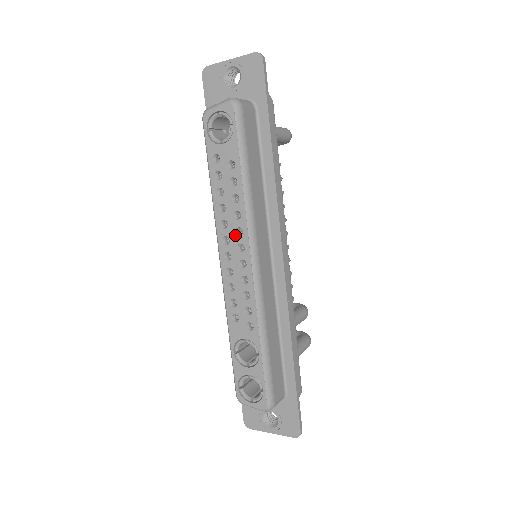
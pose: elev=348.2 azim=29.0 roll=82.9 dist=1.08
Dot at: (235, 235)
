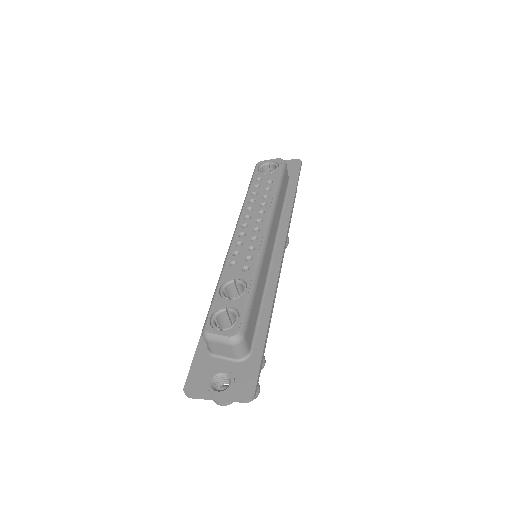
Dot at: (257, 214)
